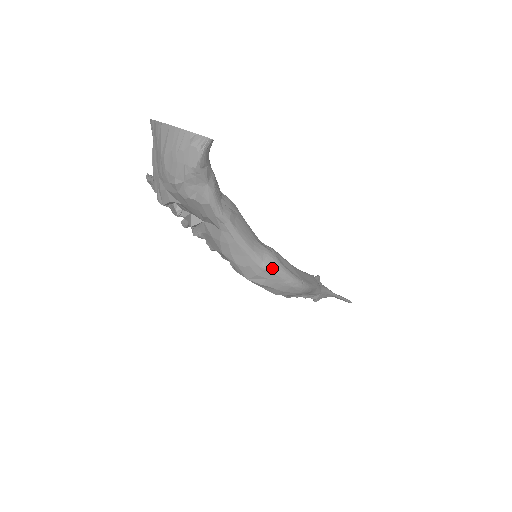
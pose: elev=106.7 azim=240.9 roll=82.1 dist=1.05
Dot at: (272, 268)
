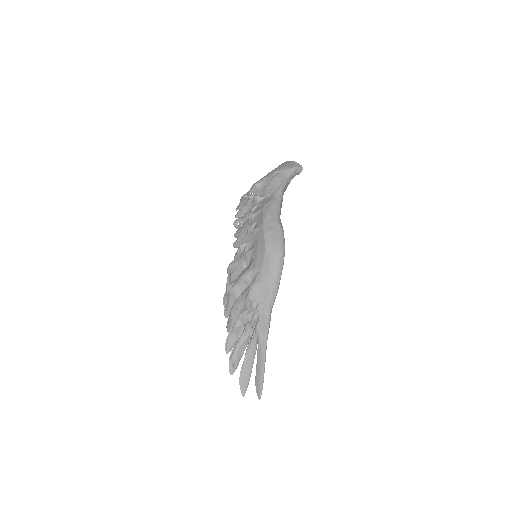
Dot at: (281, 226)
